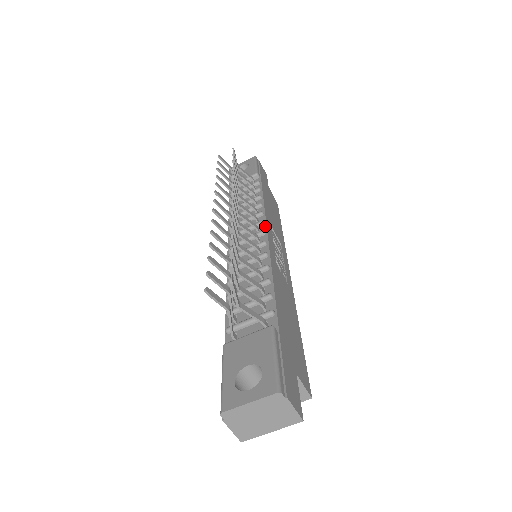
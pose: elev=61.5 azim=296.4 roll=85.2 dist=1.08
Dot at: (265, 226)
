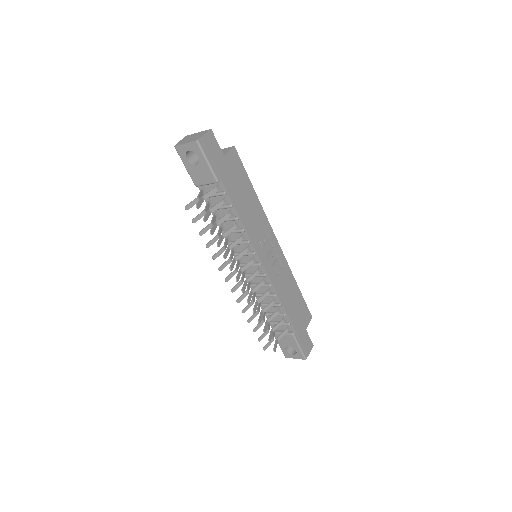
Dot at: (258, 257)
